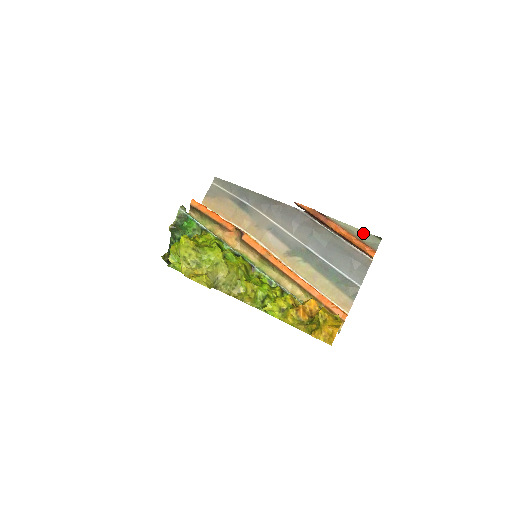
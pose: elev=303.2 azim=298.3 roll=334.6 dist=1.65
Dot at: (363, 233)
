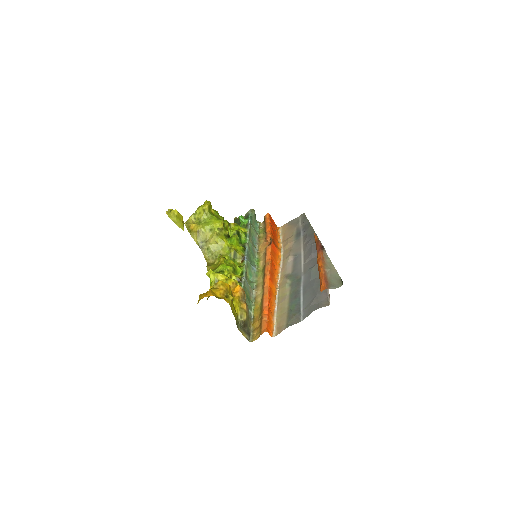
Dot at: (335, 273)
